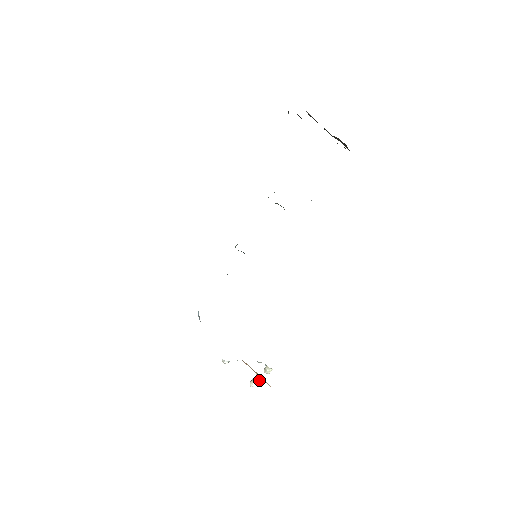
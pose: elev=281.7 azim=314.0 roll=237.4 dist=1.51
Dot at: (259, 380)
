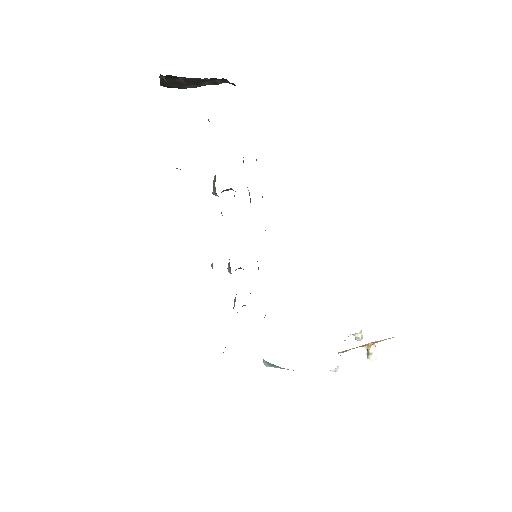
Dot at: (374, 347)
